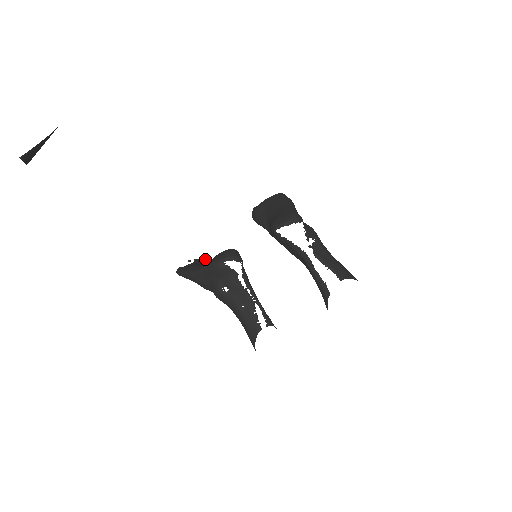
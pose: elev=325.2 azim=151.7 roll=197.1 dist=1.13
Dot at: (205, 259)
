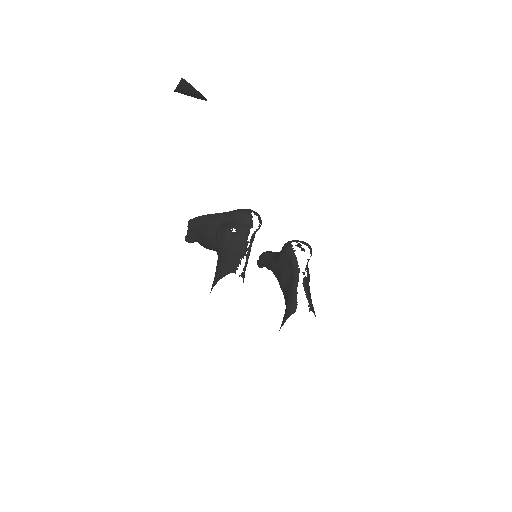
Dot at: occluded
